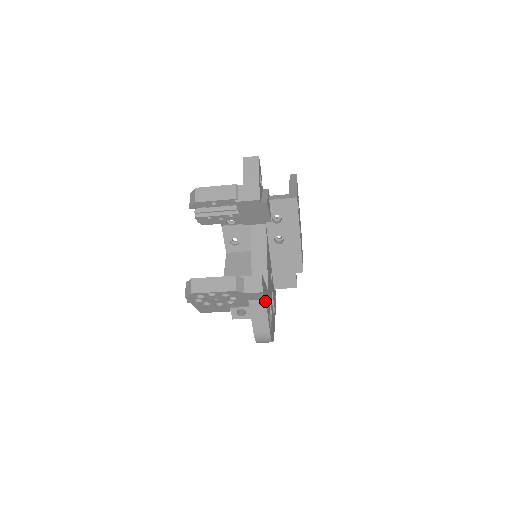
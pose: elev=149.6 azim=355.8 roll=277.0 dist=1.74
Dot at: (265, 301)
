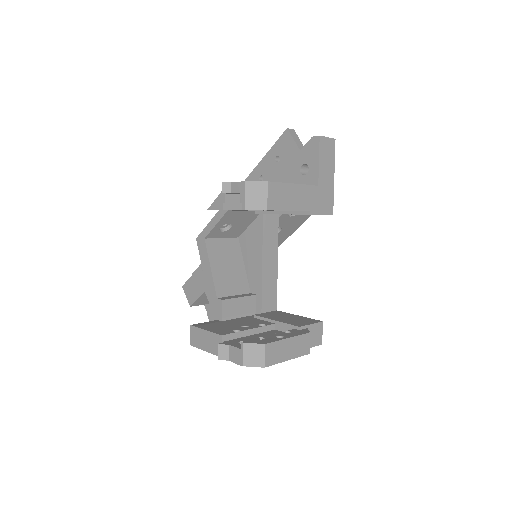
Dot at: occluded
